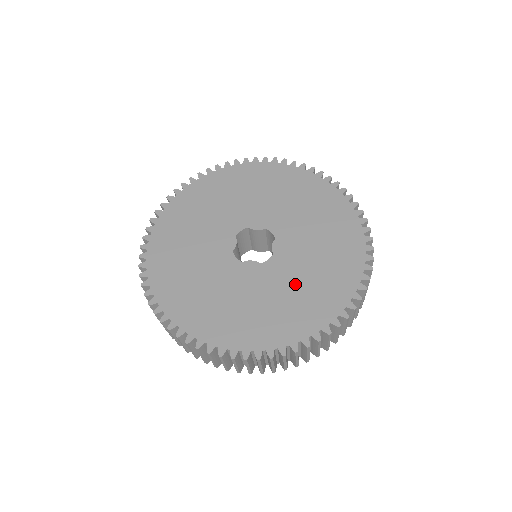
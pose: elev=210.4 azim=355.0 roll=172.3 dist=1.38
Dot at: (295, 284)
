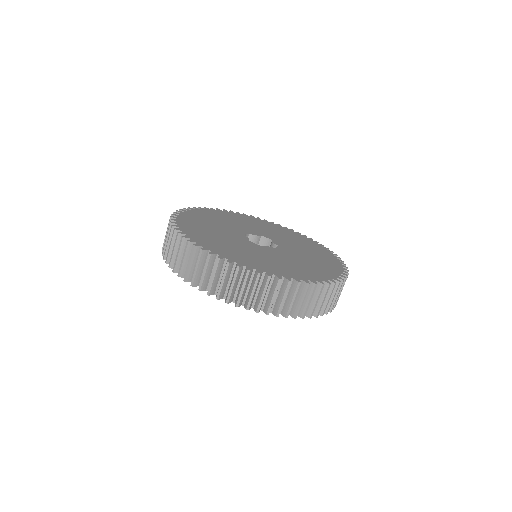
Dot at: (304, 258)
